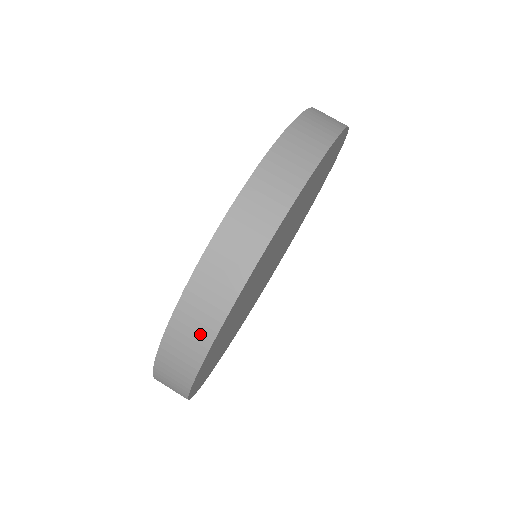
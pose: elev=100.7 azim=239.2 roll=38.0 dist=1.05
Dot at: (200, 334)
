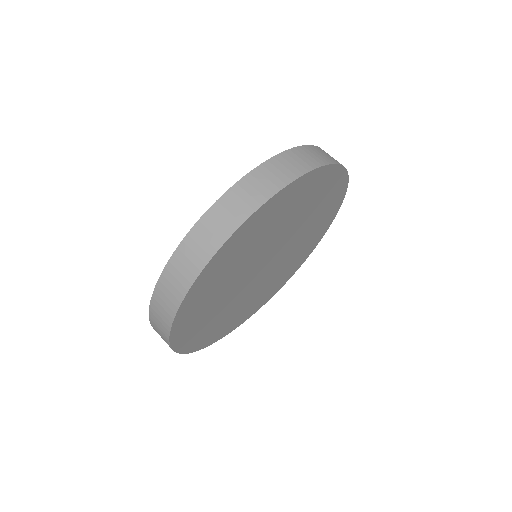
Dot at: (171, 302)
